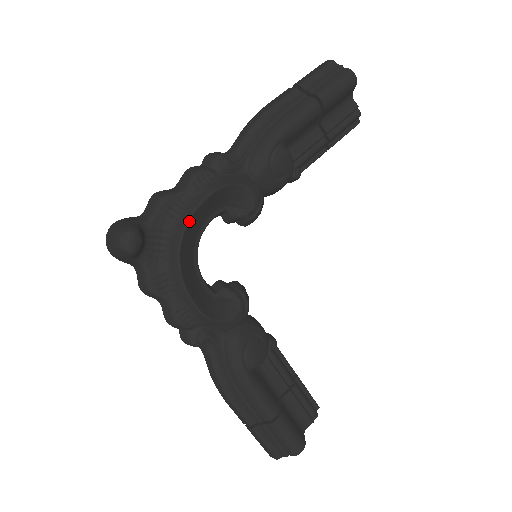
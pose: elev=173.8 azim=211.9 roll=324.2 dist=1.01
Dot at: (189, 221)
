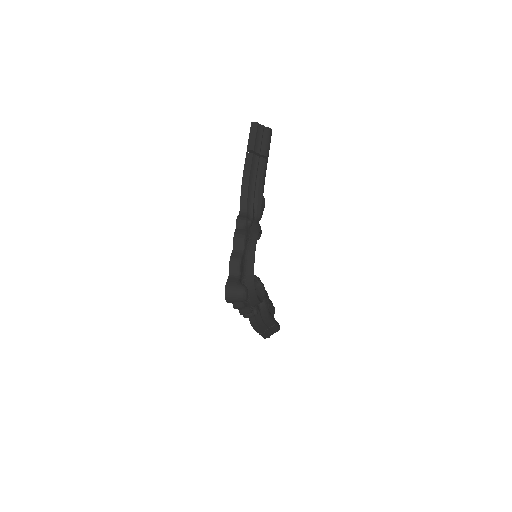
Dot at: occluded
